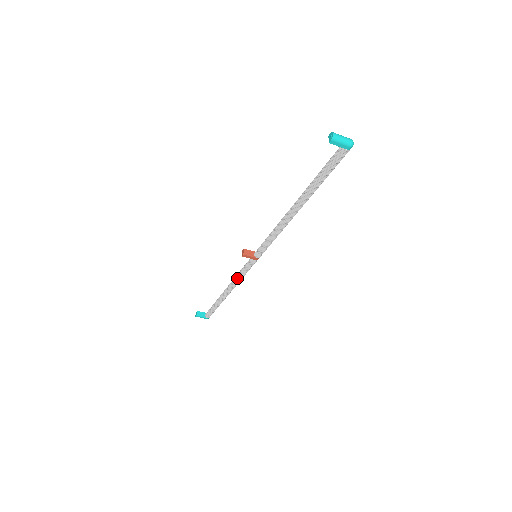
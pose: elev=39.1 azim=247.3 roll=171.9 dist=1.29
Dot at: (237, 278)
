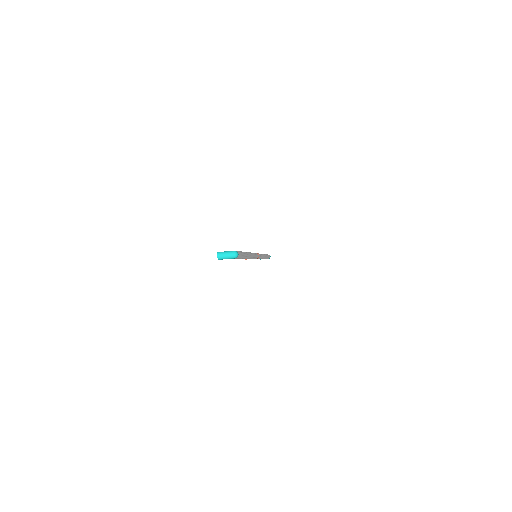
Dot at: occluded
